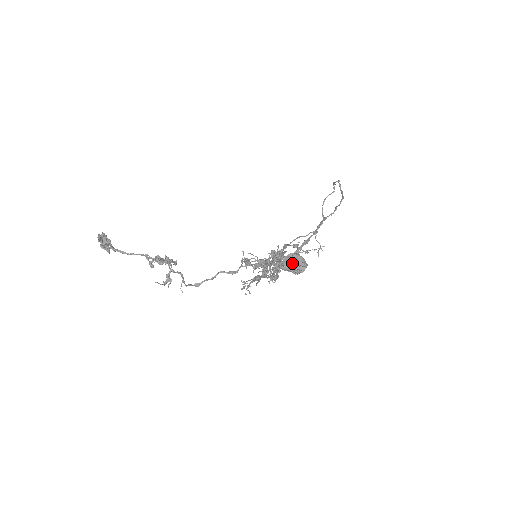
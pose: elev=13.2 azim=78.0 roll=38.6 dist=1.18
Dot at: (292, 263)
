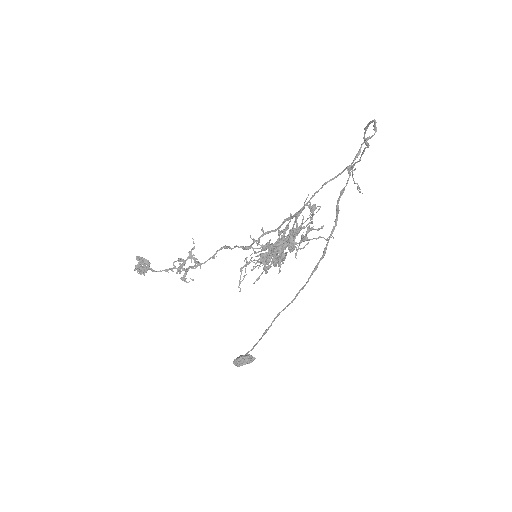
Dot at: occluded
